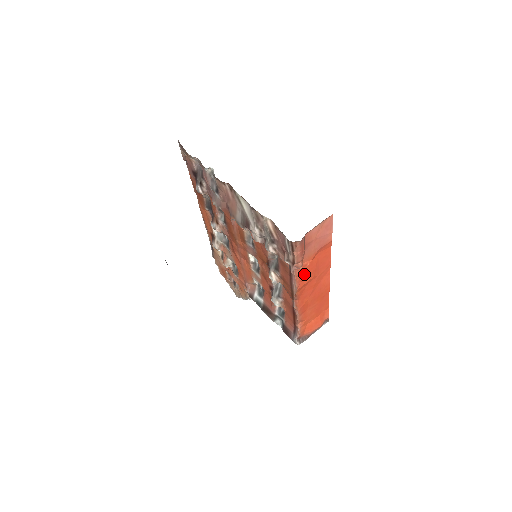
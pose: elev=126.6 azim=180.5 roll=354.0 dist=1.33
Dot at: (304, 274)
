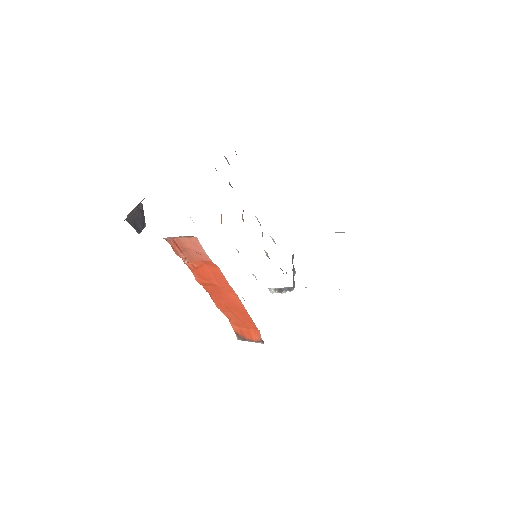
Dot at: (200, 274)
